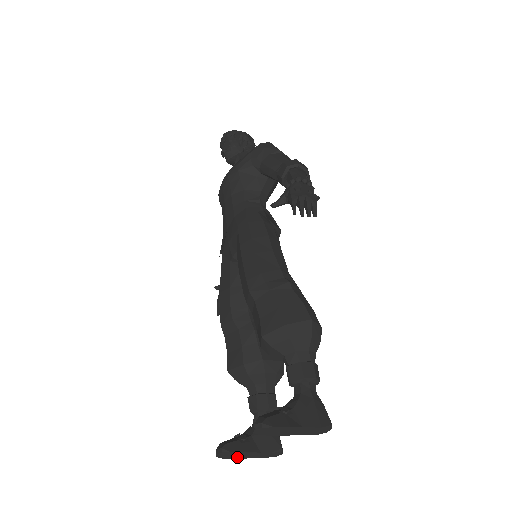
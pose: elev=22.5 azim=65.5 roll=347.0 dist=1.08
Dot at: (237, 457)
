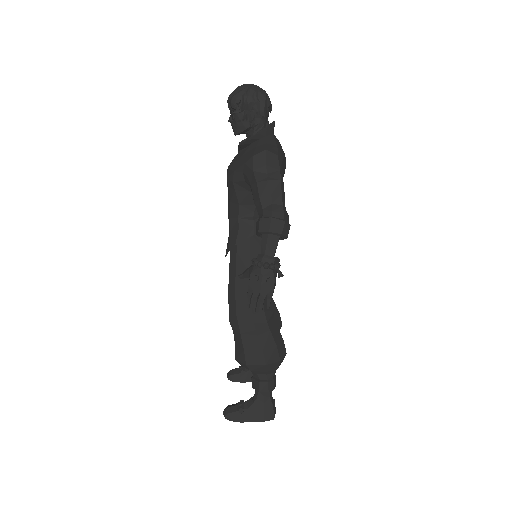
Dot at: occluded
